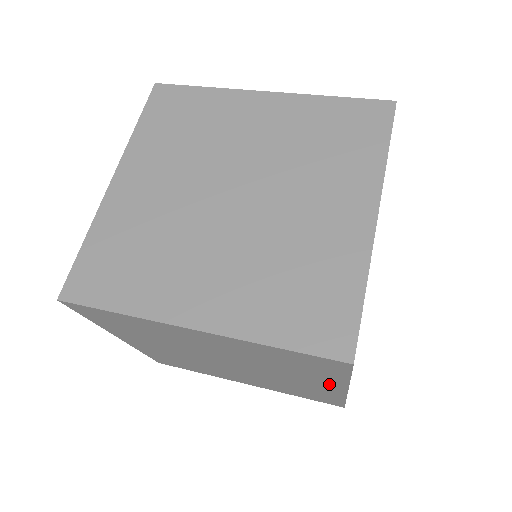
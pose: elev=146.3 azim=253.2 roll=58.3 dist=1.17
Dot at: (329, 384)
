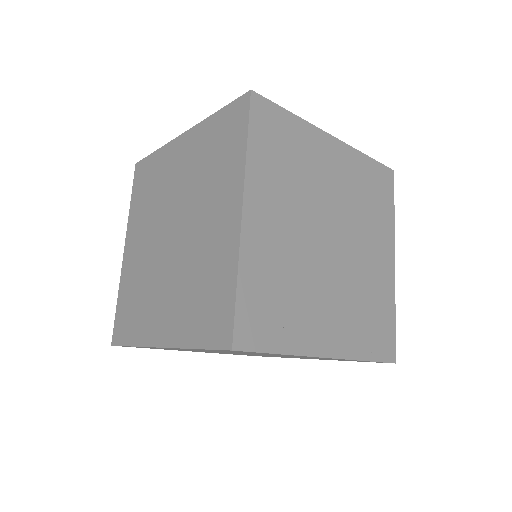
Dot at: (231, 198)
